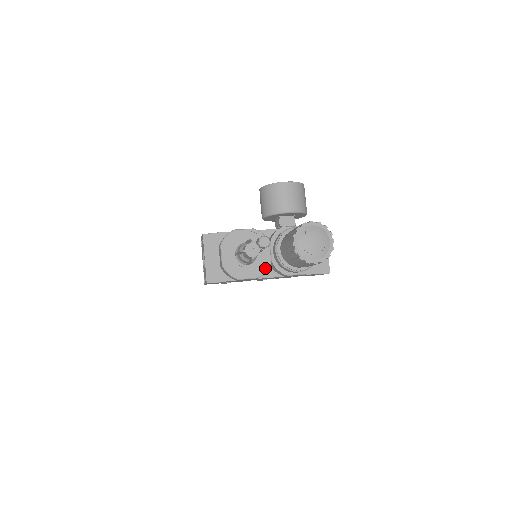
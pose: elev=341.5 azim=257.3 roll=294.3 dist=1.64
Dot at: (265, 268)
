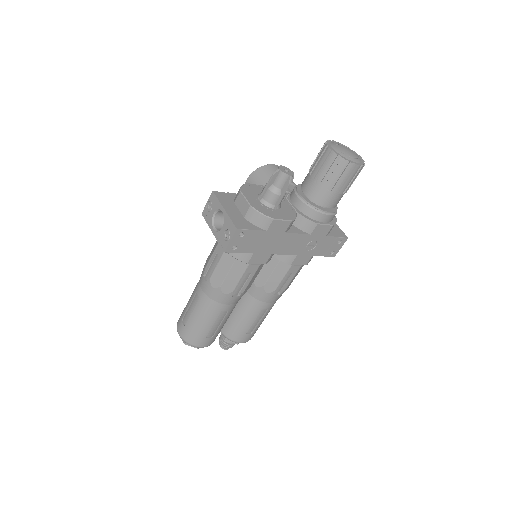
Dot at: (293, 214)
